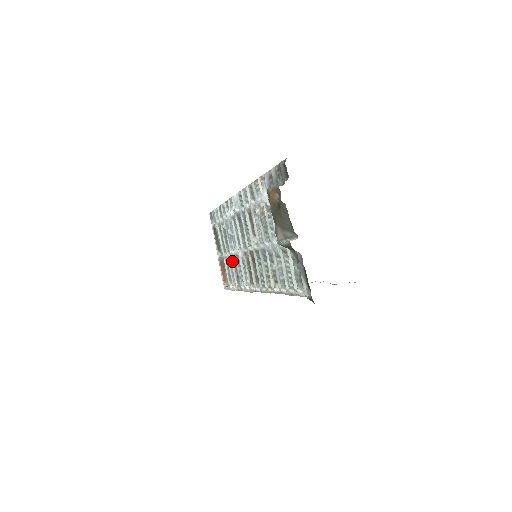
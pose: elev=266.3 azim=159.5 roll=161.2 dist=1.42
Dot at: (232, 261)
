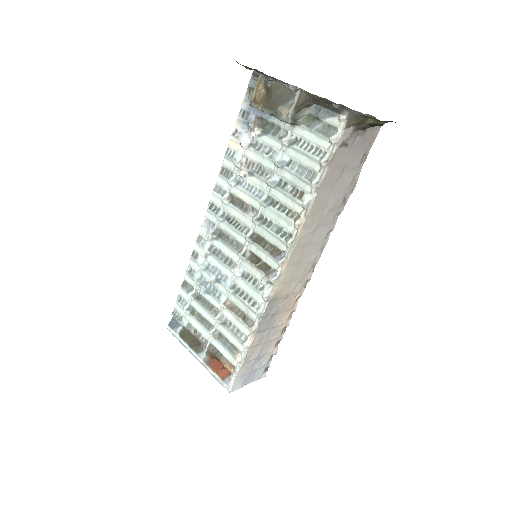
Dot at: (227, 314)
